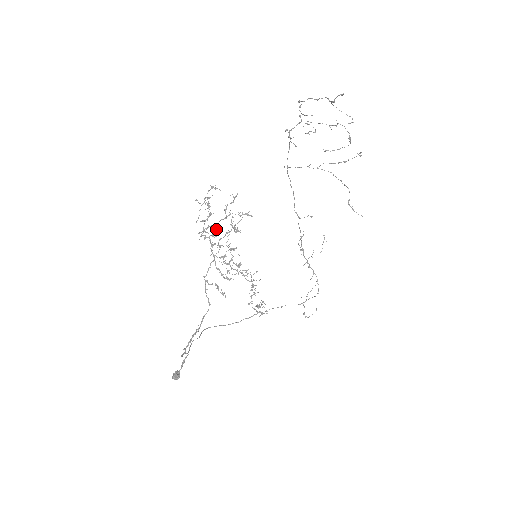
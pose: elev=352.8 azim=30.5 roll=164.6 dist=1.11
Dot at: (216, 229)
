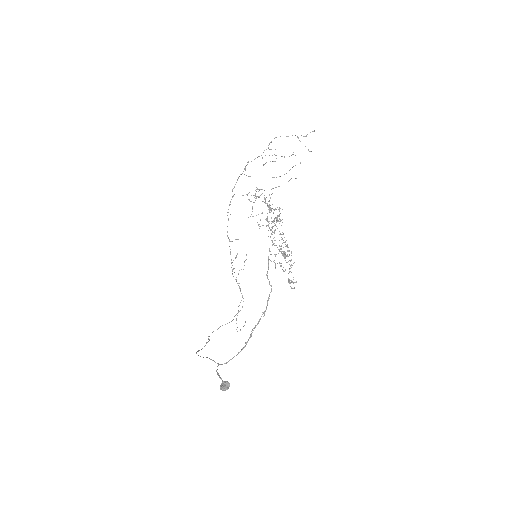
Dot at: (276, 217)
